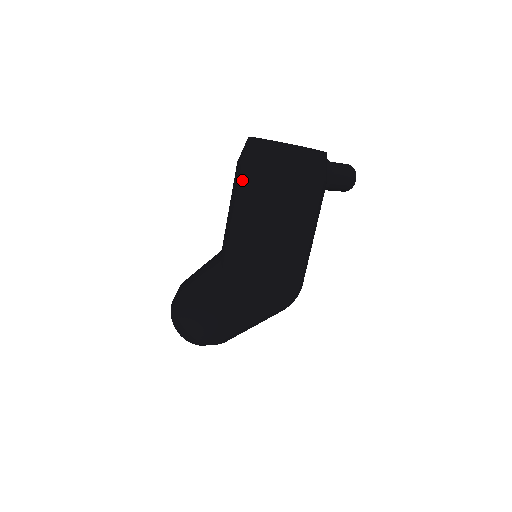
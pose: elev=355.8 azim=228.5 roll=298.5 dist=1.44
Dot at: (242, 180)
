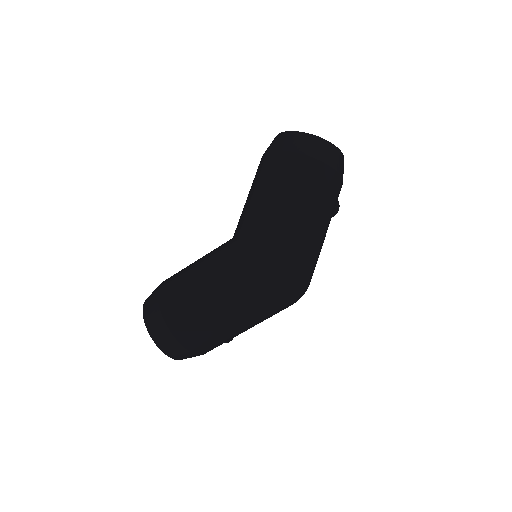
Dot at: (279, 163)
